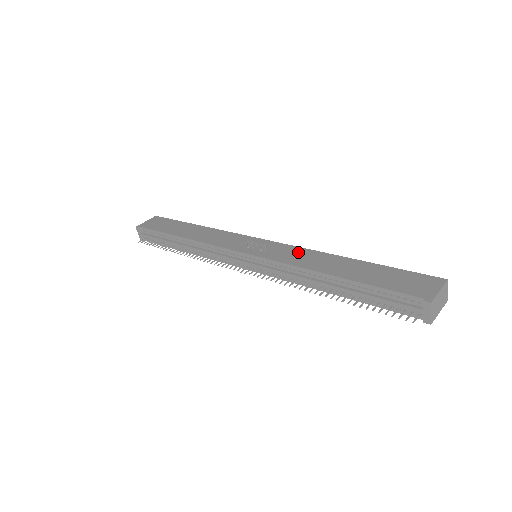
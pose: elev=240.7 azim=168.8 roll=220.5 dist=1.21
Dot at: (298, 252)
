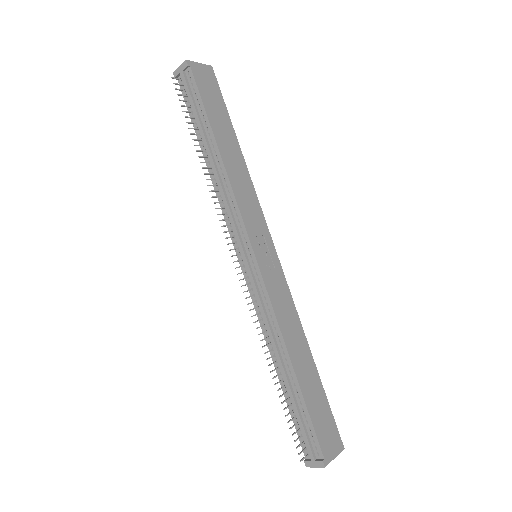
Dot at: (288, 304)
